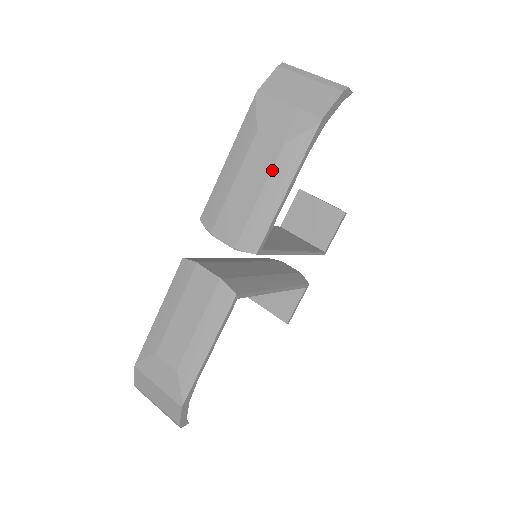
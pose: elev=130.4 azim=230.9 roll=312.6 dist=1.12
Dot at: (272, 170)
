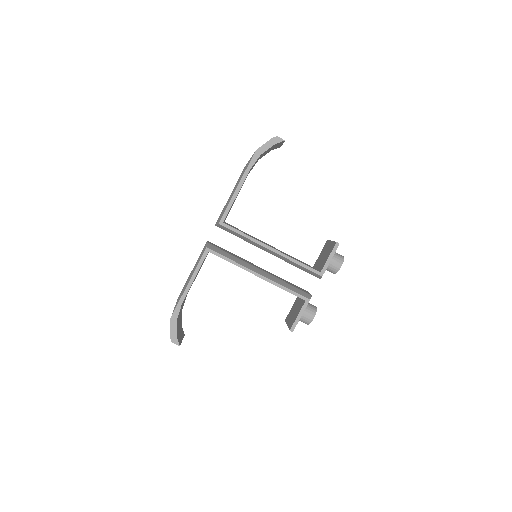
Dot at: (237, 182)
